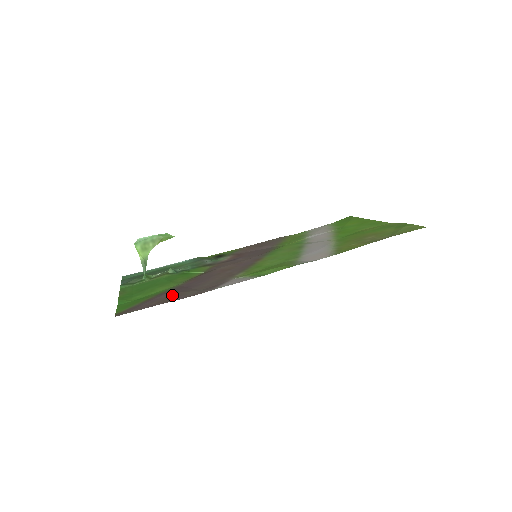
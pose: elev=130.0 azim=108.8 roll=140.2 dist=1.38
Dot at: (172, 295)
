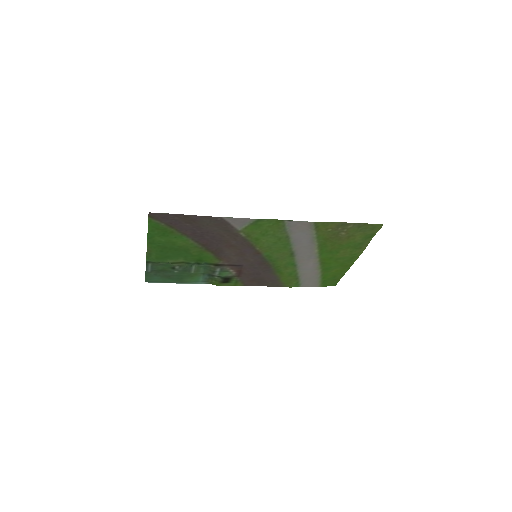
Dot at: (191, 223)
